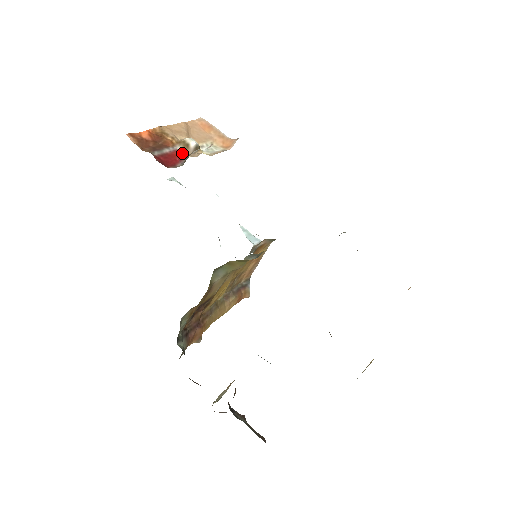
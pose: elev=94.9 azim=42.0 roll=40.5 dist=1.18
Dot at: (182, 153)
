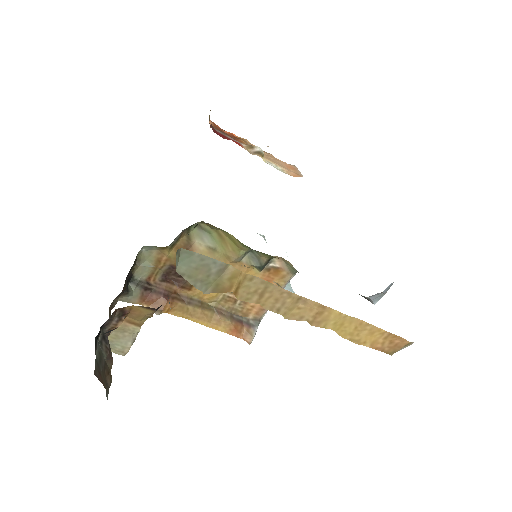
Dot at: (242, 146)
